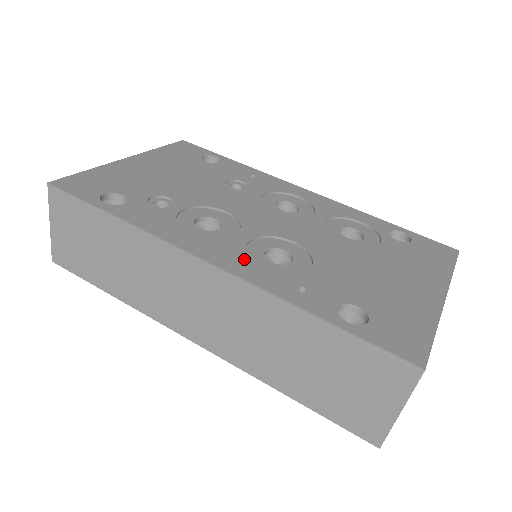
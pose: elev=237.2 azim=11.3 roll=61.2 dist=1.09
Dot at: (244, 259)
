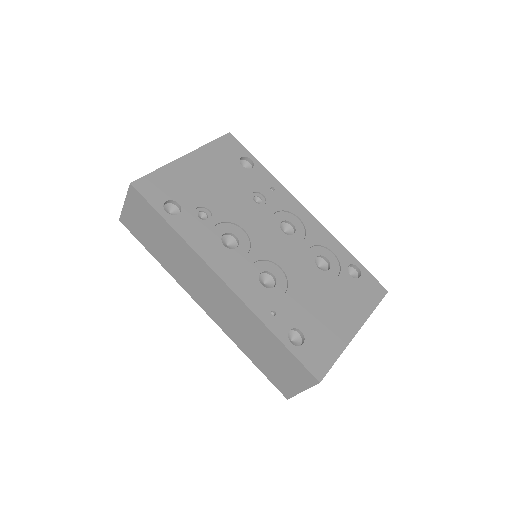
Dot at: (245, 281)
